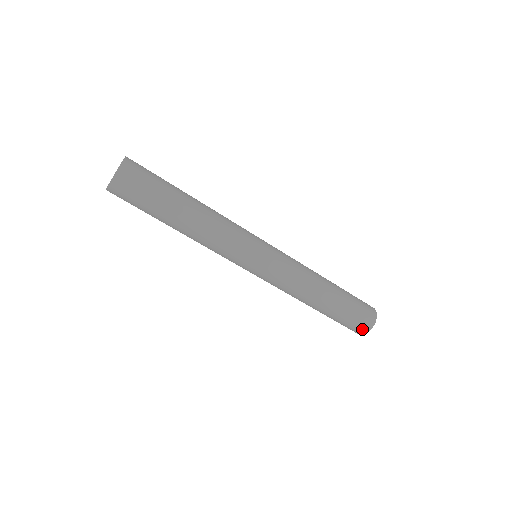
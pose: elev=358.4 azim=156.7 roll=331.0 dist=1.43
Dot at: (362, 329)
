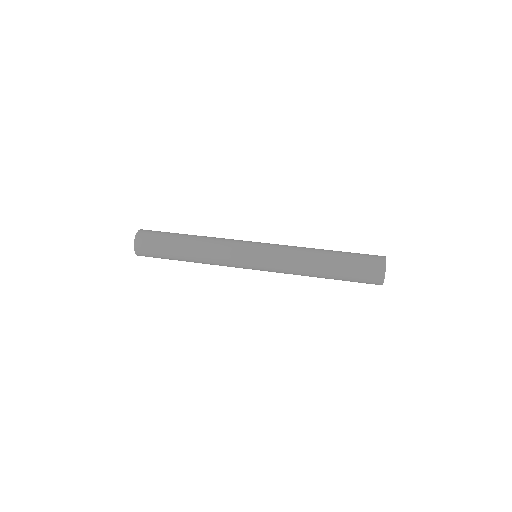
Dot at: (377, 274)
